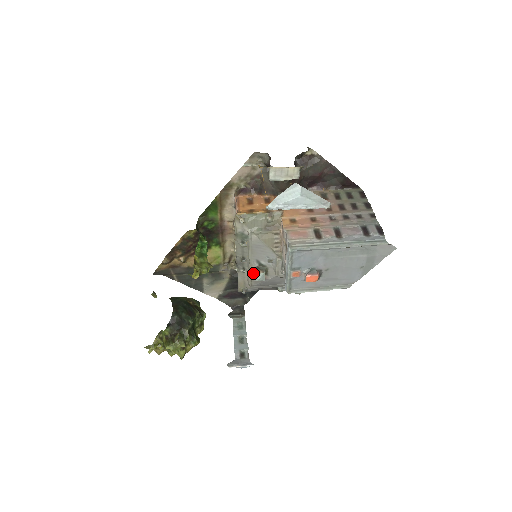
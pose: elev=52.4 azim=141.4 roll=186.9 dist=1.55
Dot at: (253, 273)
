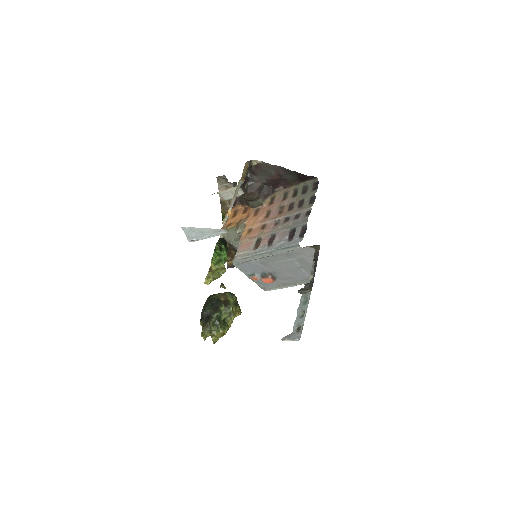
Dot at: occluded
